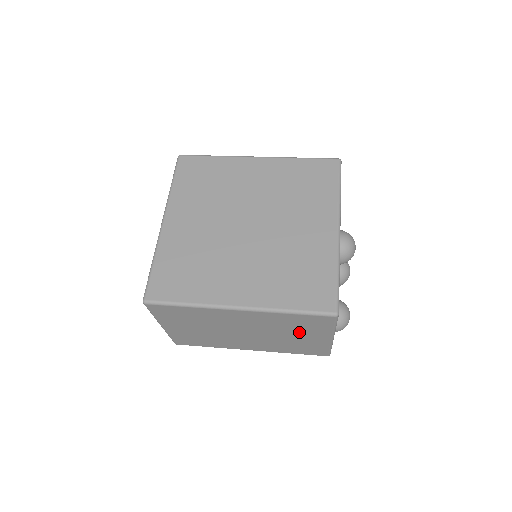
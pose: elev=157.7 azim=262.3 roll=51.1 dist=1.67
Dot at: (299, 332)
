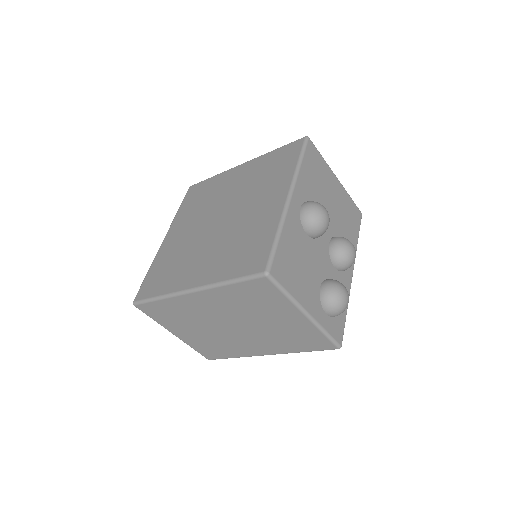
Dot at: (268, 312)
